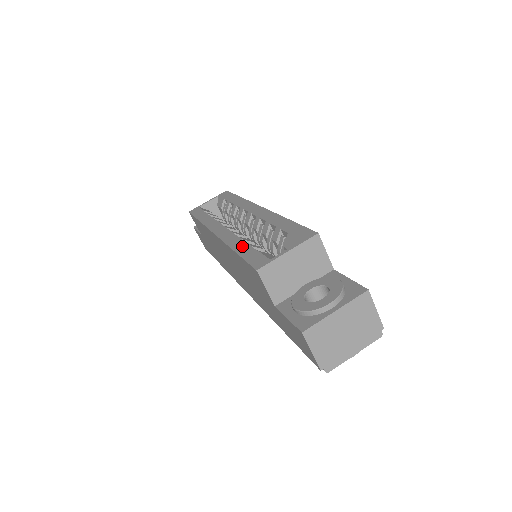
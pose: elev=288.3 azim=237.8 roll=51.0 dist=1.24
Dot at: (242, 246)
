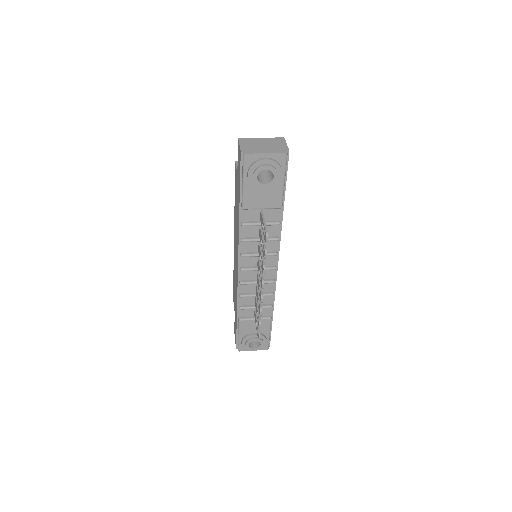
Dot at: occluded
